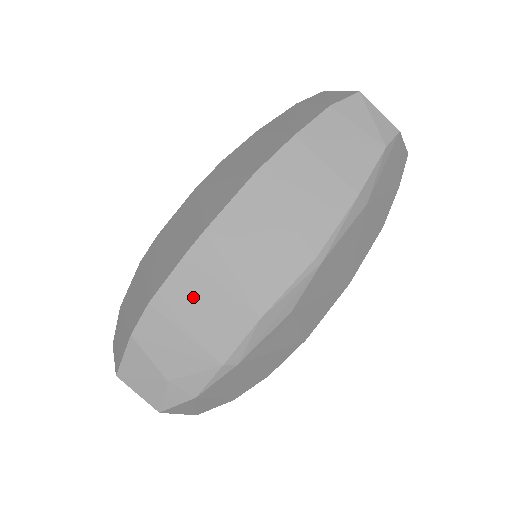
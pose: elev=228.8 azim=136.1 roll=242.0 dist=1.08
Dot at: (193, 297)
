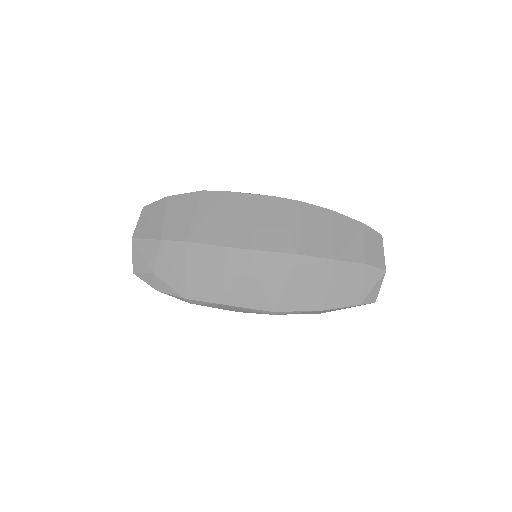
Dot at: (207, 264)
